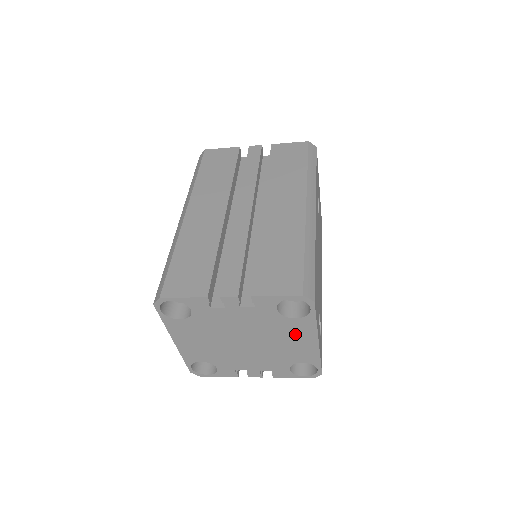
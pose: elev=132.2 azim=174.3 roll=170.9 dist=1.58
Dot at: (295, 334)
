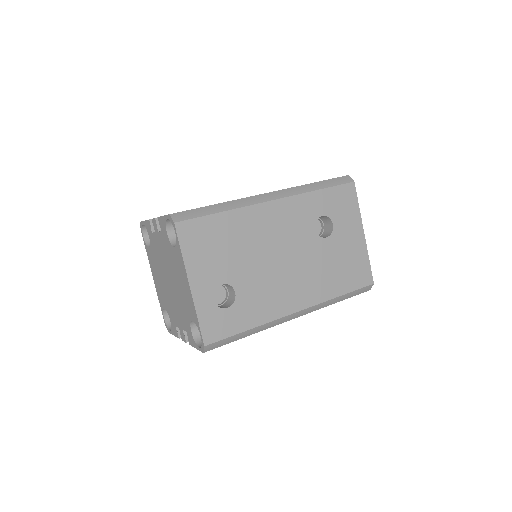
Dot at: (180, 271)
